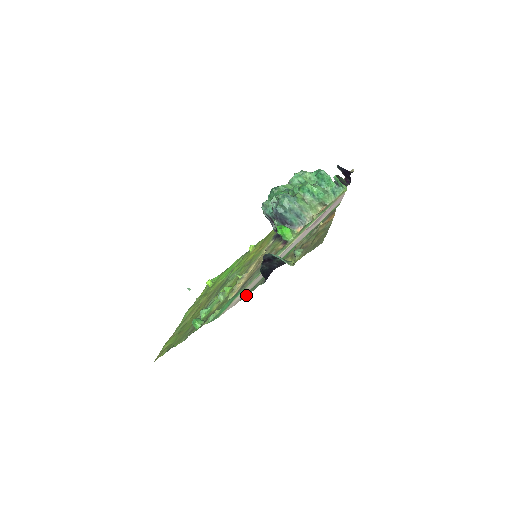
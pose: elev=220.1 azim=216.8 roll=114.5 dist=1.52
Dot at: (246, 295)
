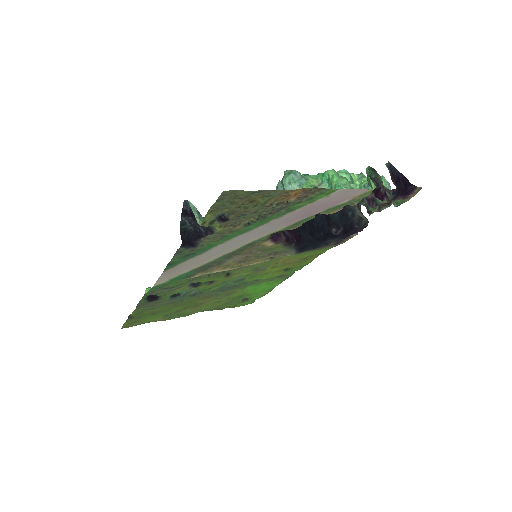
Dot at: (170, 261)
